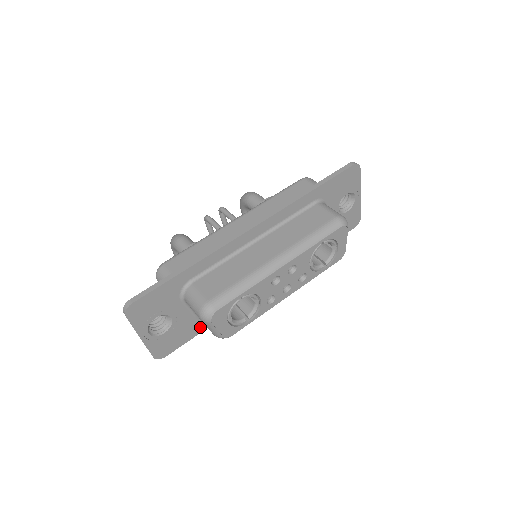
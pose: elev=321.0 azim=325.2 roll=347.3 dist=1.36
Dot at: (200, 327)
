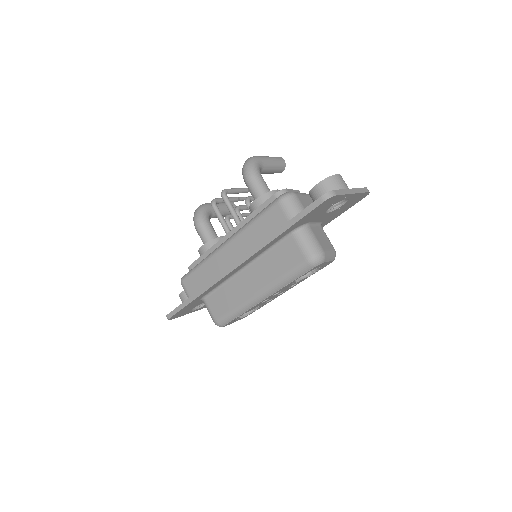
Dot at: occluded
